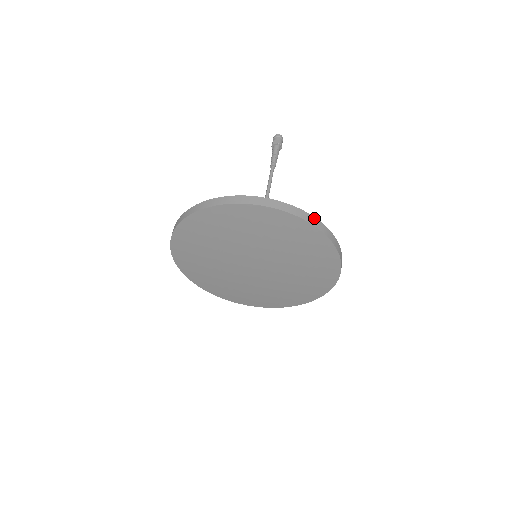
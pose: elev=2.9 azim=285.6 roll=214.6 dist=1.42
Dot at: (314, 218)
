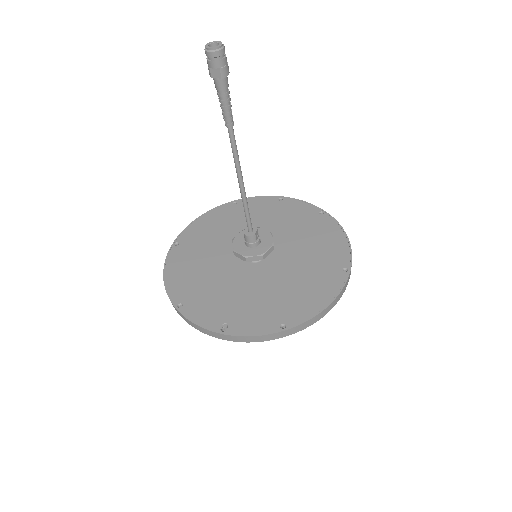
Dot at: (312, 319)
